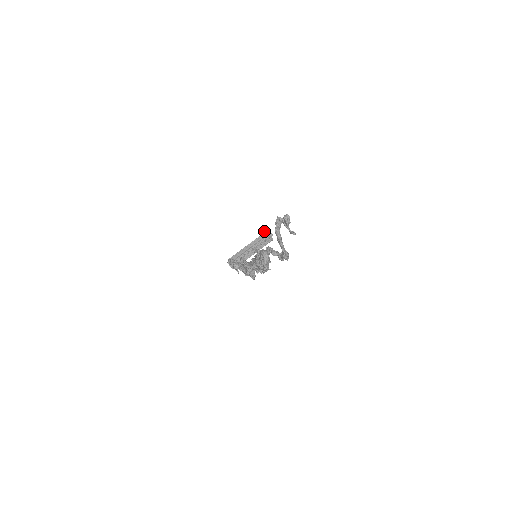
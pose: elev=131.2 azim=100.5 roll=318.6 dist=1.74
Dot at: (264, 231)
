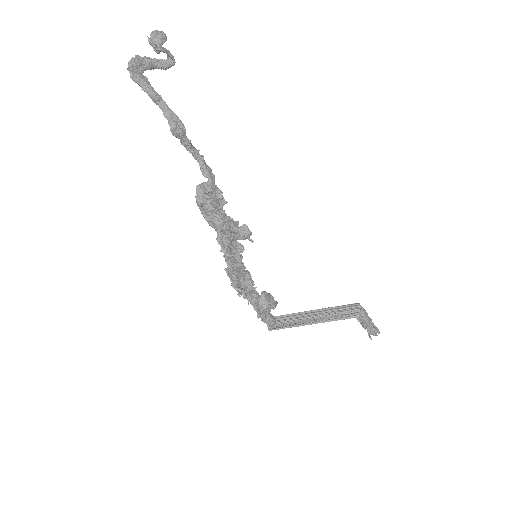
Dot at: occluded
